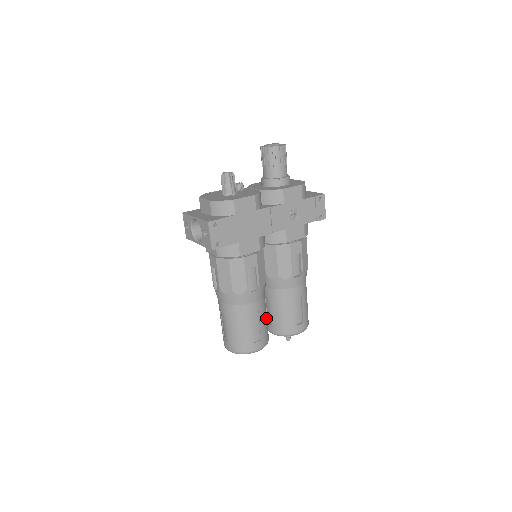
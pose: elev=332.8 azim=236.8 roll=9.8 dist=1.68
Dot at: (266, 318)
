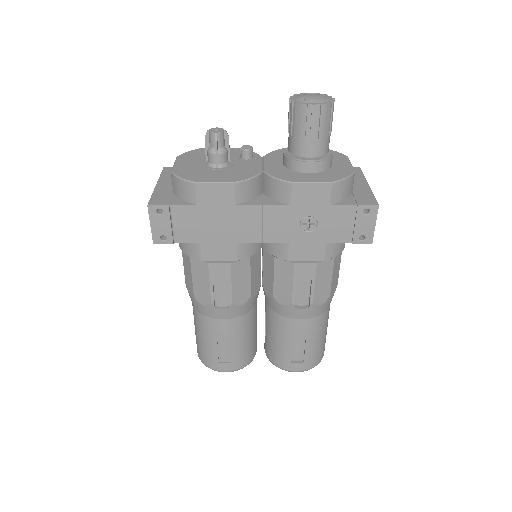
Dot at: (248, 339)
